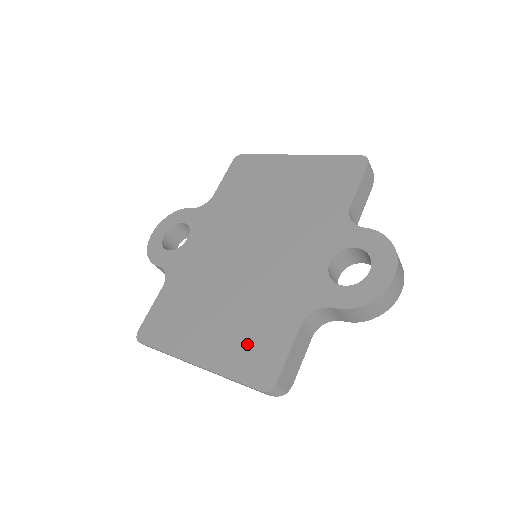
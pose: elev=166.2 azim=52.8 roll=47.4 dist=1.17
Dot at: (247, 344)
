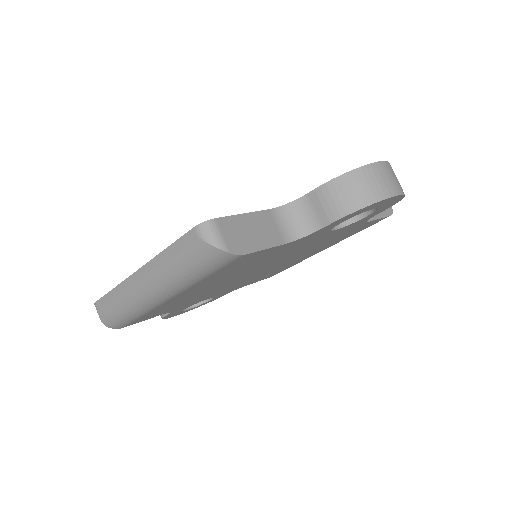
Dot at: occluded
